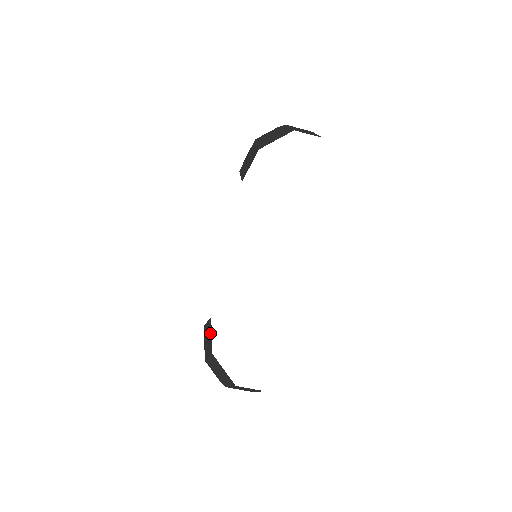
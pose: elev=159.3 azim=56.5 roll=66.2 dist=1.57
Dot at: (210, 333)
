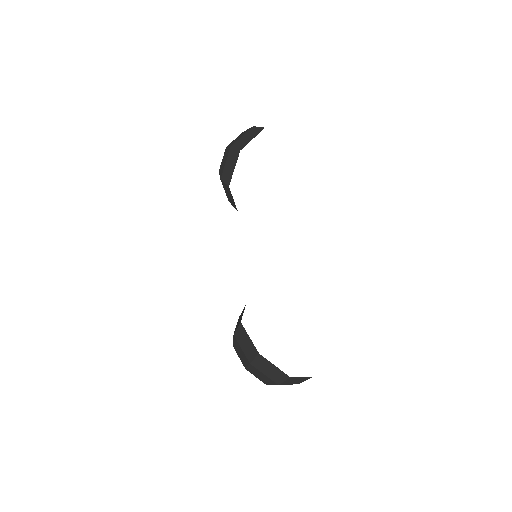
Dot at: (246, 337)
